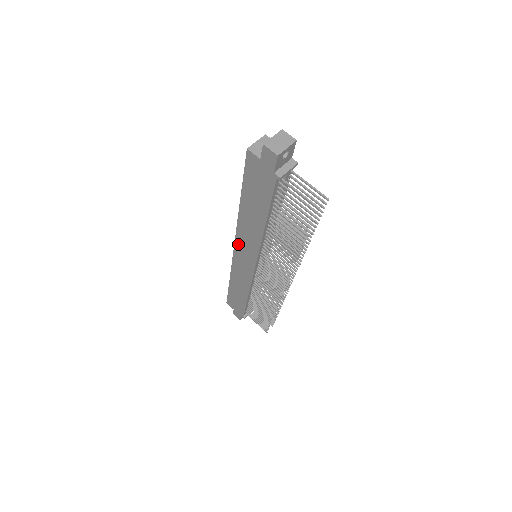
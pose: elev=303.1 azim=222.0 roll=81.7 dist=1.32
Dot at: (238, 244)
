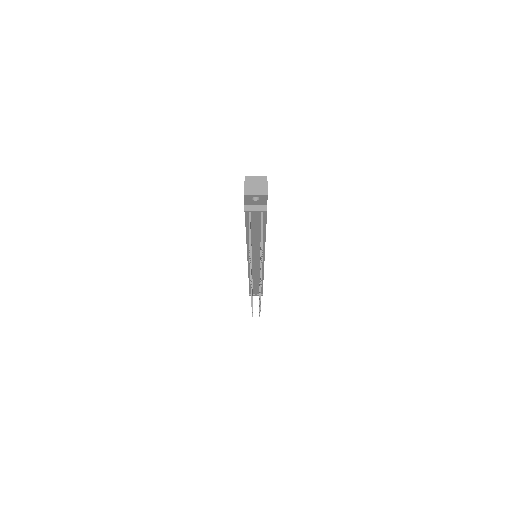
Dot at: occluded
